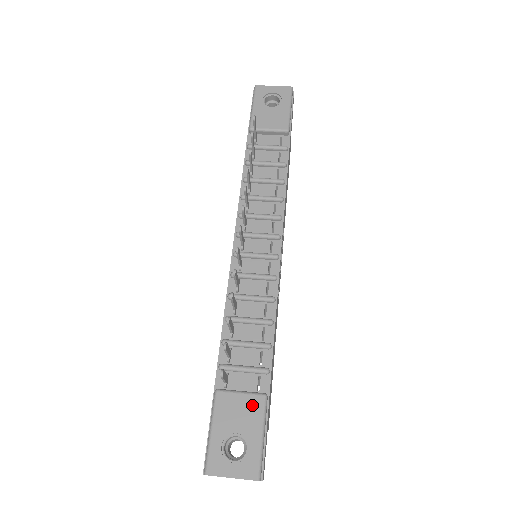
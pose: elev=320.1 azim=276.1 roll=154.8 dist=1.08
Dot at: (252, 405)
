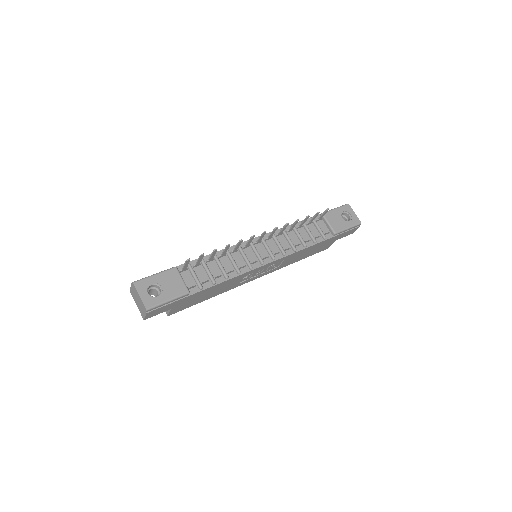
Dot at: (180, 288)
